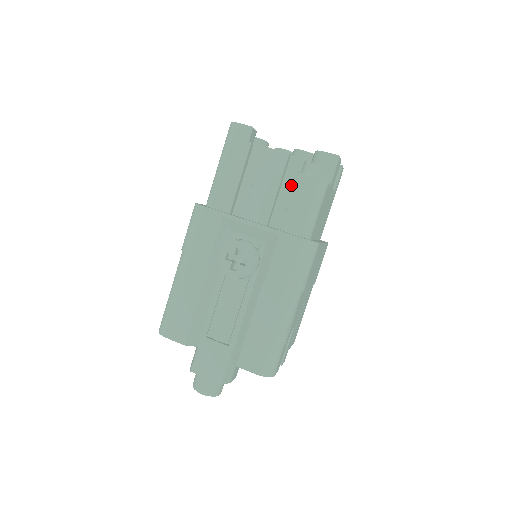
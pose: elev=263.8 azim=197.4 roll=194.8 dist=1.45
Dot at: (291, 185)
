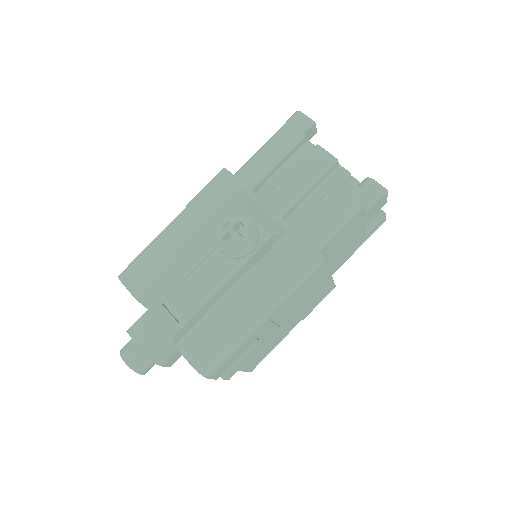
Dot at: (325, 192)
